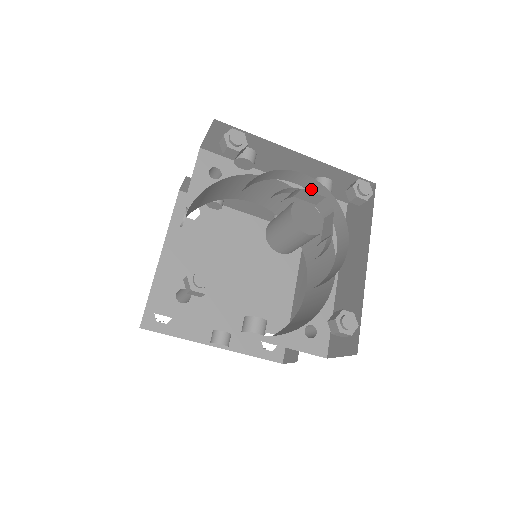
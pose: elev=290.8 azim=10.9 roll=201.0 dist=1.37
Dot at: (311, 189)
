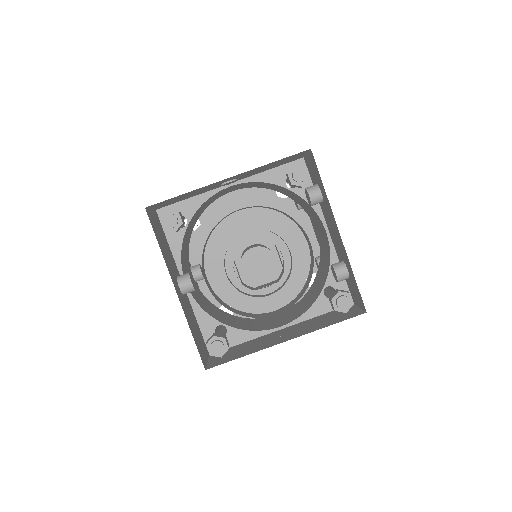
Dot at: (311, 259)
